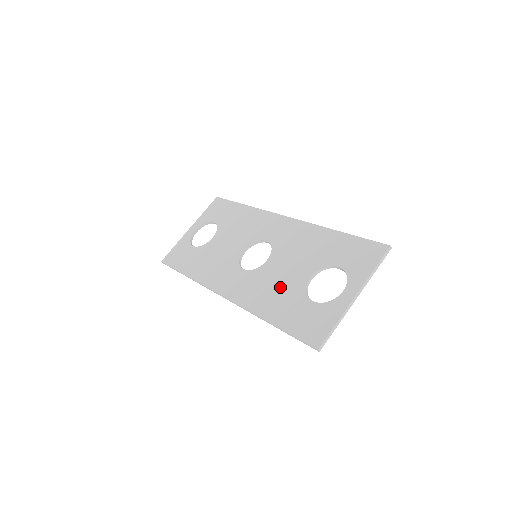
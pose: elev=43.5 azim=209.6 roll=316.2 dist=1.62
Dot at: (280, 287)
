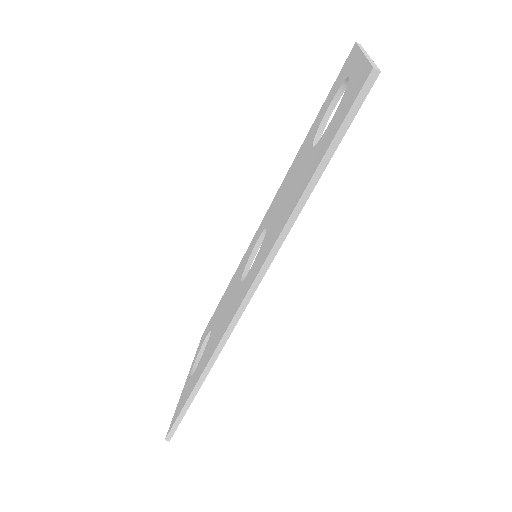
Dot at: (291, 193)
